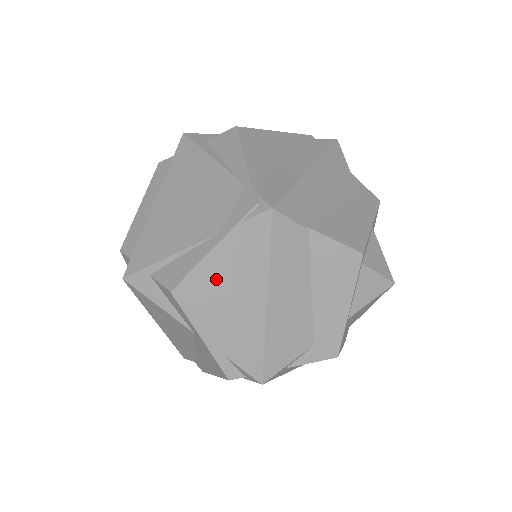
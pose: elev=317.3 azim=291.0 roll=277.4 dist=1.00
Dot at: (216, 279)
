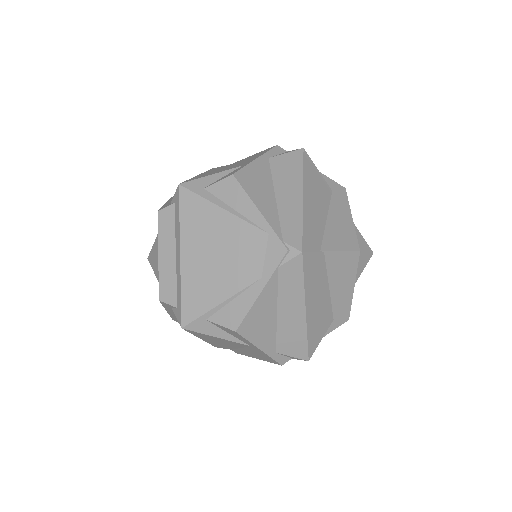
Dot at: (266, 310)
